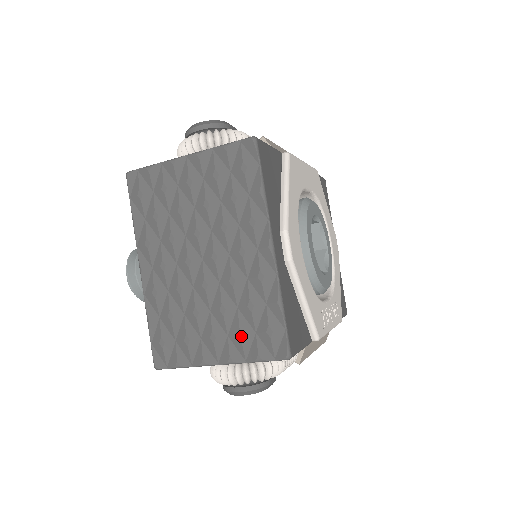
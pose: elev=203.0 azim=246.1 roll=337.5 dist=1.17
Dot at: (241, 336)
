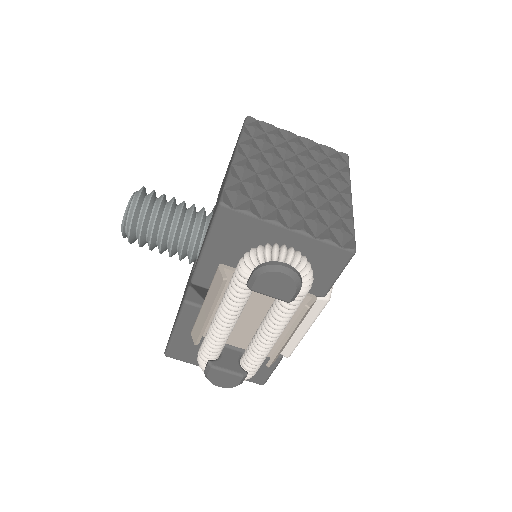
Dot at: (318, 222)
